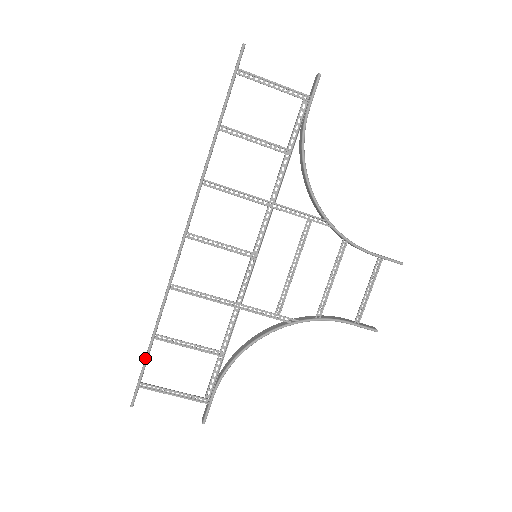
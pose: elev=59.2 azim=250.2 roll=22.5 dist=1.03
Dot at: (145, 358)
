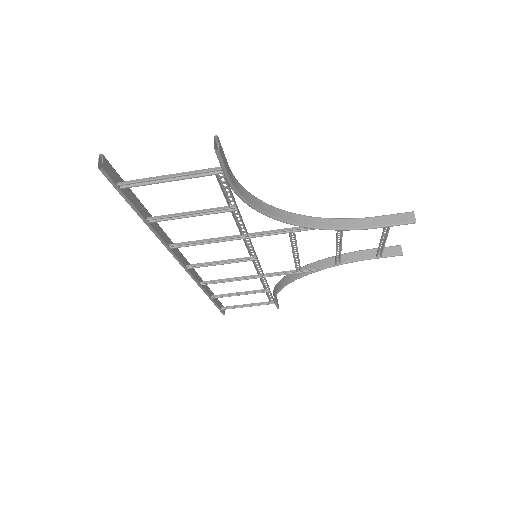
Dot at: (214, 304)
